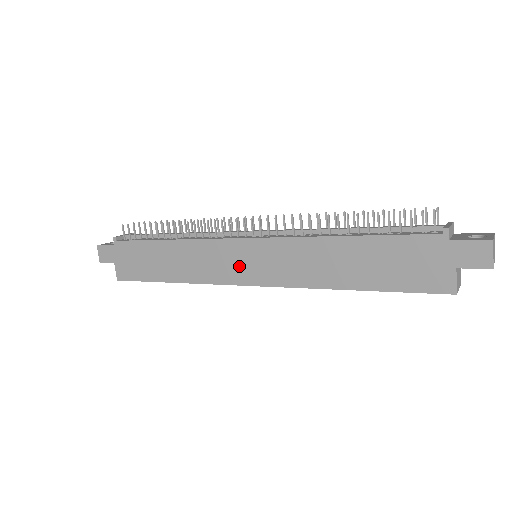
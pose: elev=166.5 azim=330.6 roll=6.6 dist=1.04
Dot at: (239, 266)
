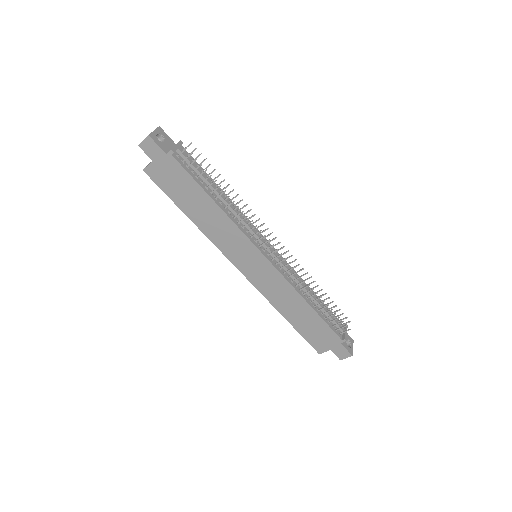
Dot at: (244, 259)
